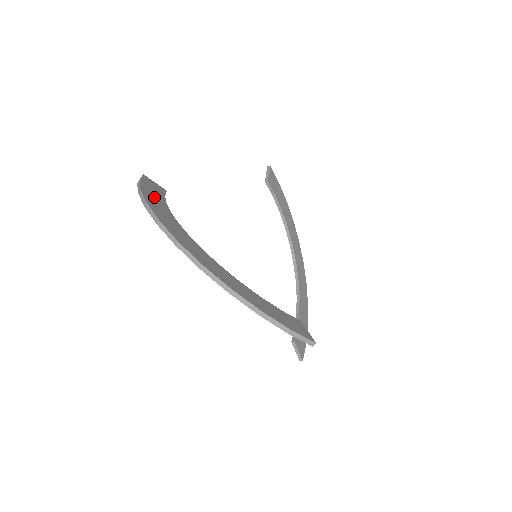
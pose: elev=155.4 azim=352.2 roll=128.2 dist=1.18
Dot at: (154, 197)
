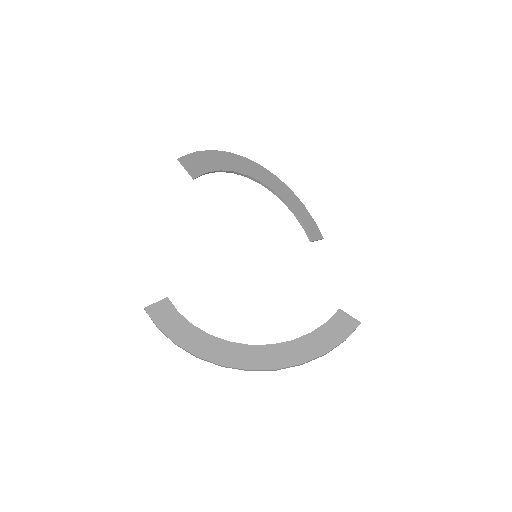
Dot at: (184, 334)
